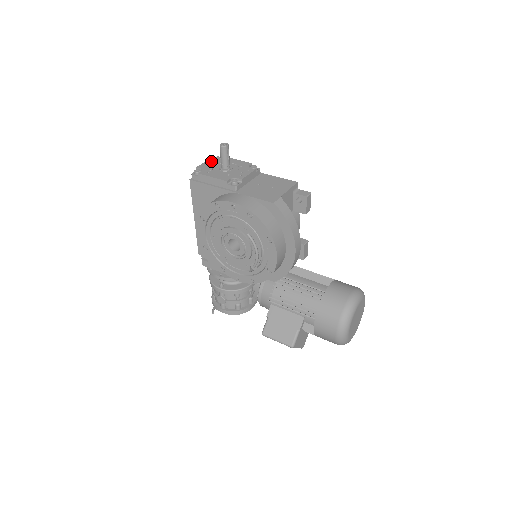
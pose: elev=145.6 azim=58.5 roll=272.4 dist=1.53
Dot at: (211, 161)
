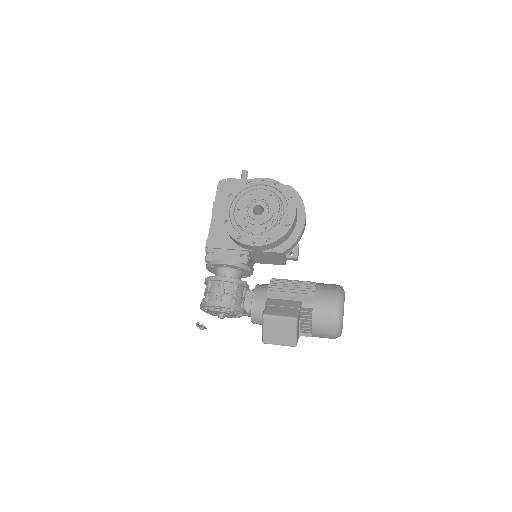
Dot at: occluded
